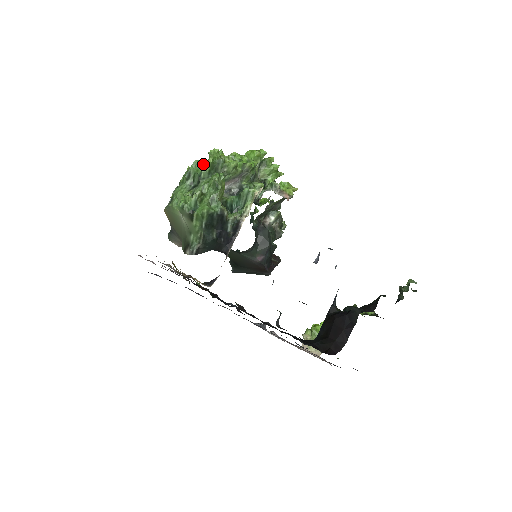
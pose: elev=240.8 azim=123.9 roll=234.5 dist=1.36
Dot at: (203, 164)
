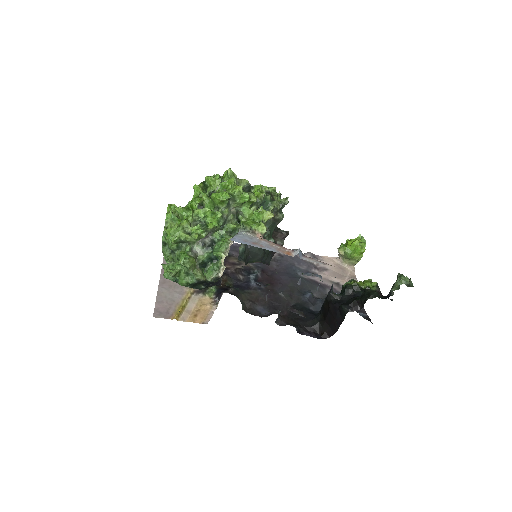
Dot at: (169, 242)
